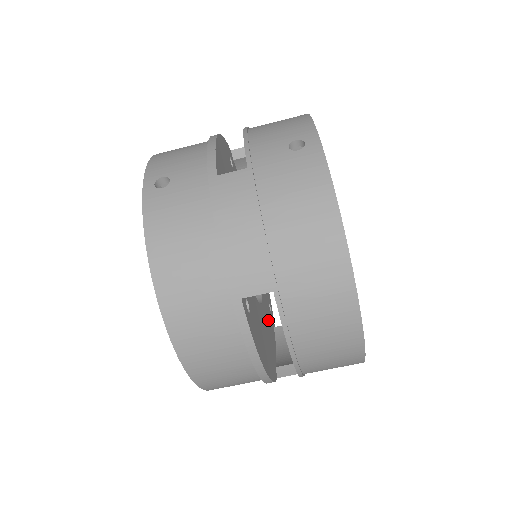
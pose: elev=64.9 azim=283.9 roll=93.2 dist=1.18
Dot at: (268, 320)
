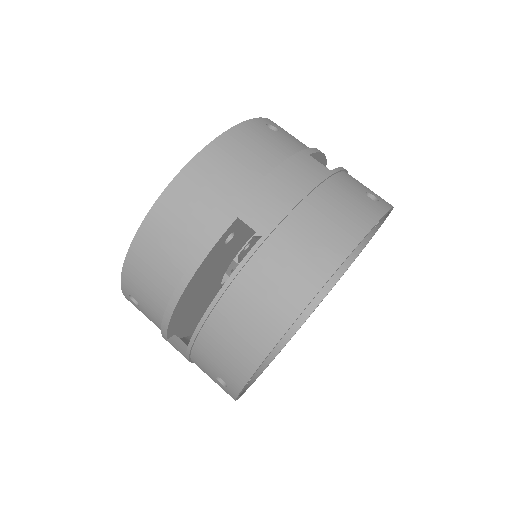
Dot at: occluded
